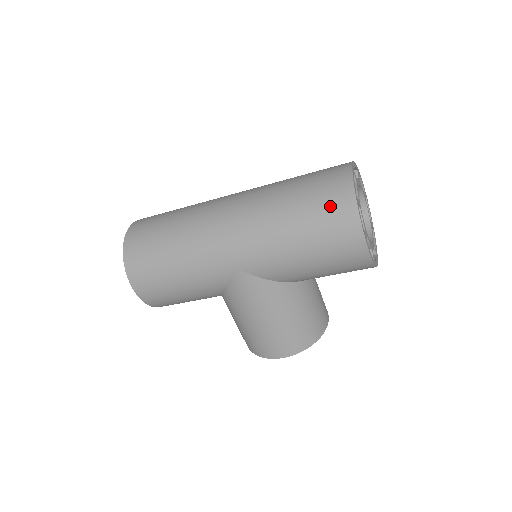
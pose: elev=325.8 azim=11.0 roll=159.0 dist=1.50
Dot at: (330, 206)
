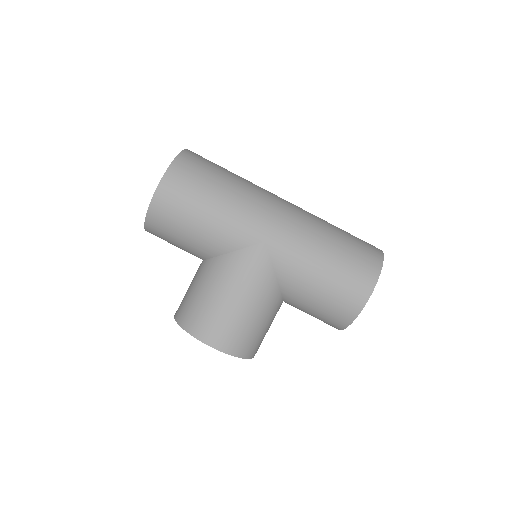
Dot at: (364, 255)
